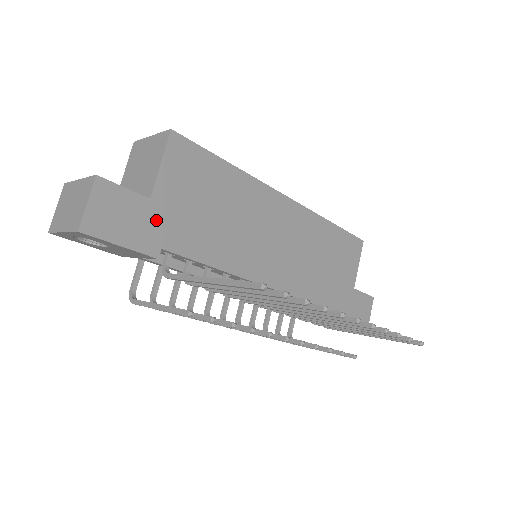
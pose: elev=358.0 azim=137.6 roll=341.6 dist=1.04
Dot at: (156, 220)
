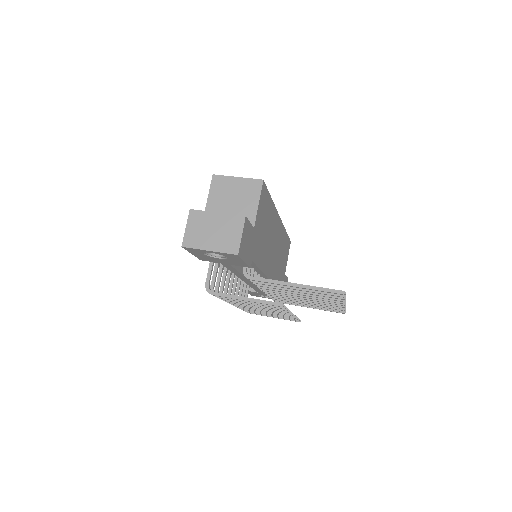
Dot at: (253, 242)
